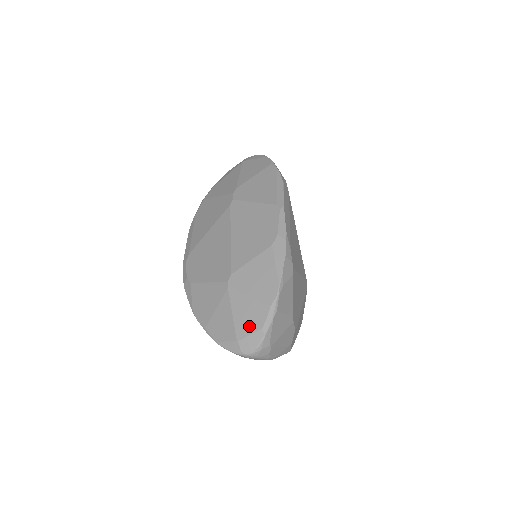
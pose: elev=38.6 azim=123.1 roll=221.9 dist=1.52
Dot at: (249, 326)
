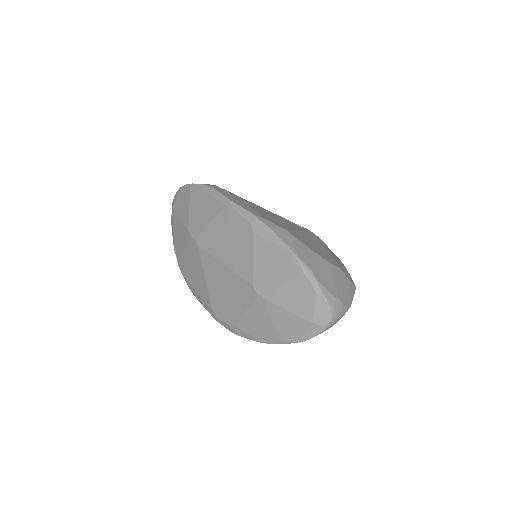
Dot at: (307, 303)
